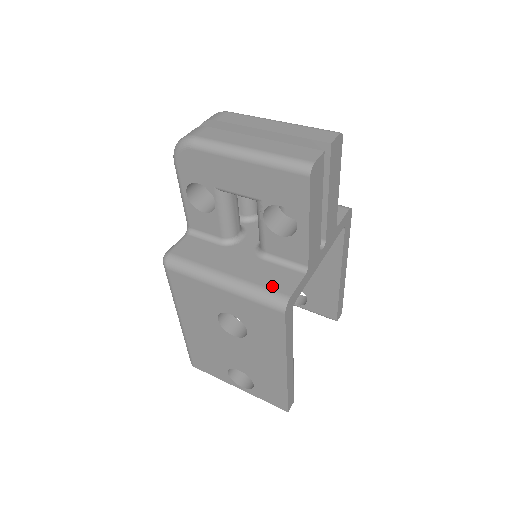
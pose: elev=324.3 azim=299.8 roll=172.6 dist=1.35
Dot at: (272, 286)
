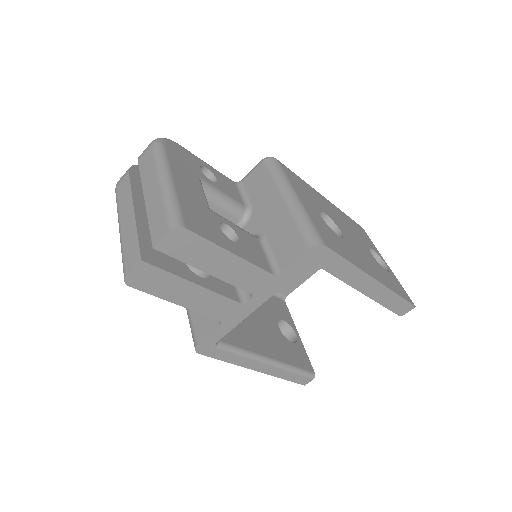
Dot at: (196, 325)
